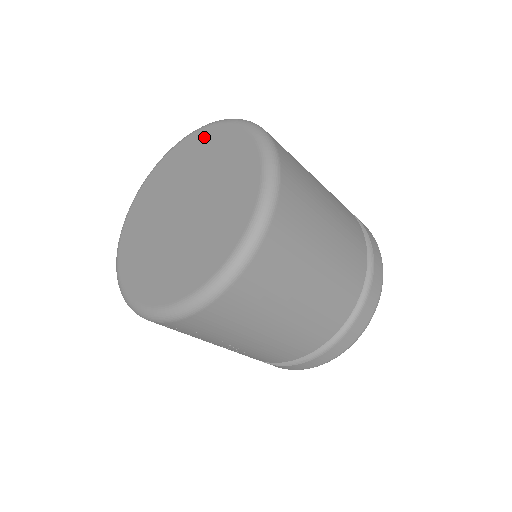
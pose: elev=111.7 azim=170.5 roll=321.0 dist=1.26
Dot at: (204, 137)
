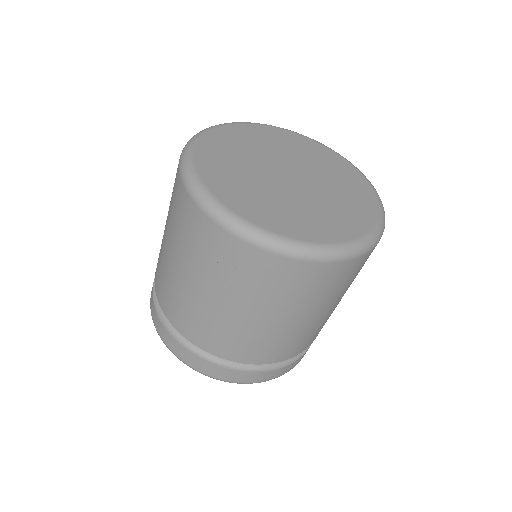
Dot at: (320, 149)
